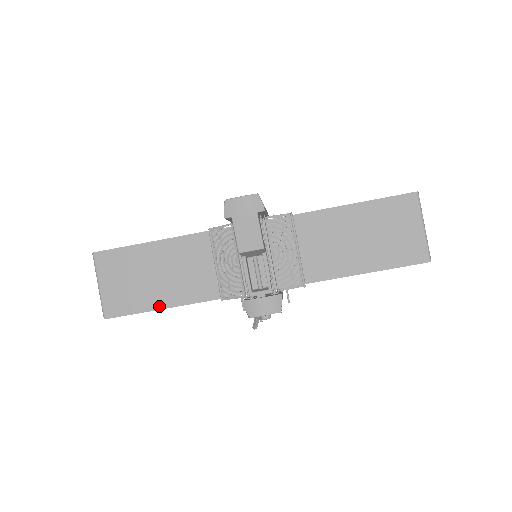
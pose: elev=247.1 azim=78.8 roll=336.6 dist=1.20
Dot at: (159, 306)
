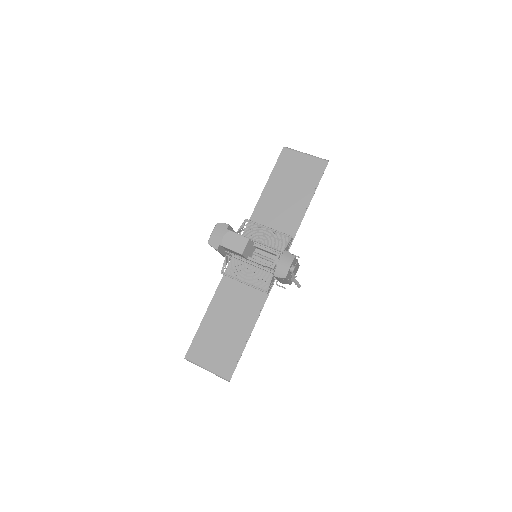
Dot at: (245, 338)
